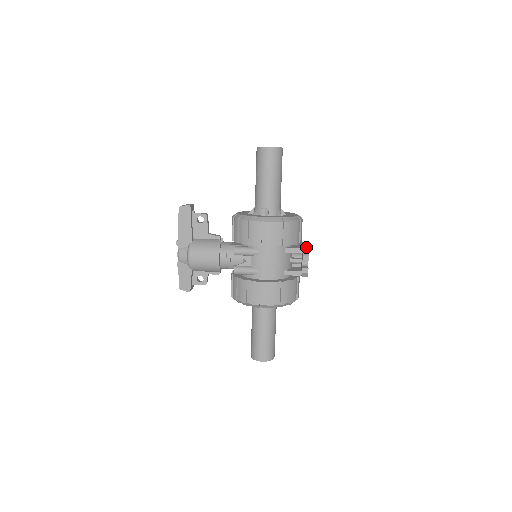
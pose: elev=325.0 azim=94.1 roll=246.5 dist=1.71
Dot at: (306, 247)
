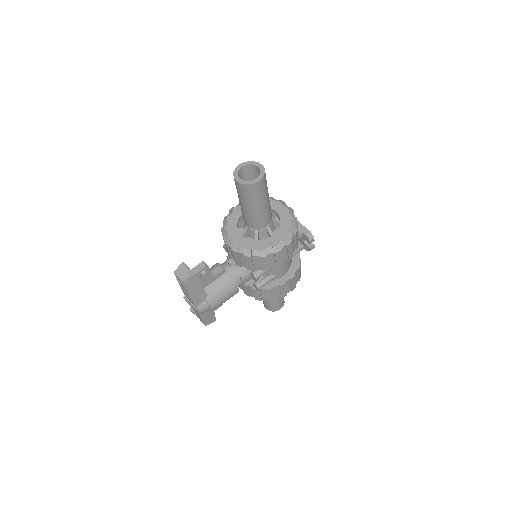
Dot at: (301, 227)
